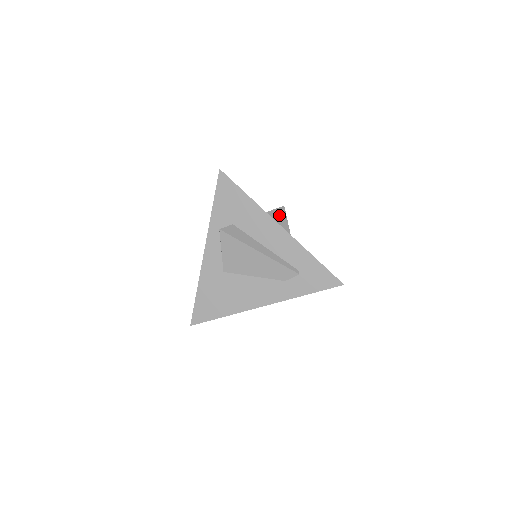
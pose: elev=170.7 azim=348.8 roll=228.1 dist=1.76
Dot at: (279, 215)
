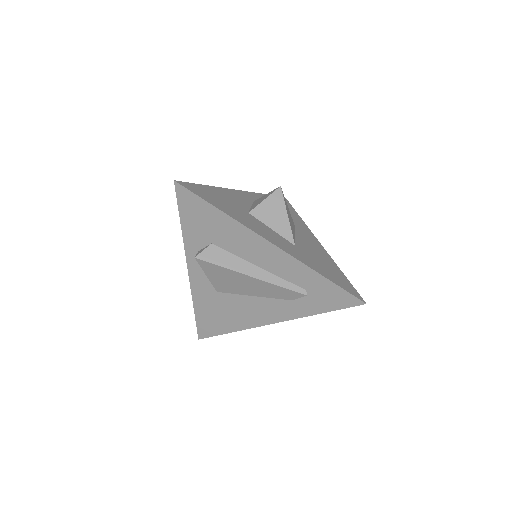
Dot at: (274, 205)
